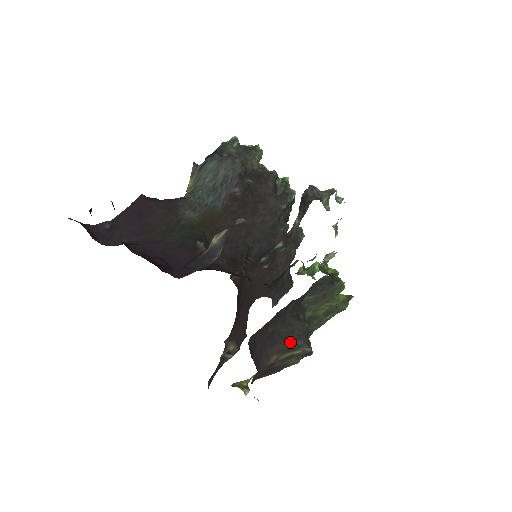
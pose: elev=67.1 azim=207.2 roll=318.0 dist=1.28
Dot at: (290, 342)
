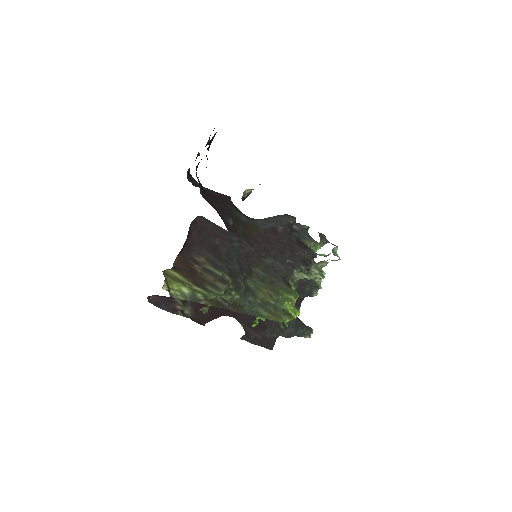
Dot at: (221, 264)
